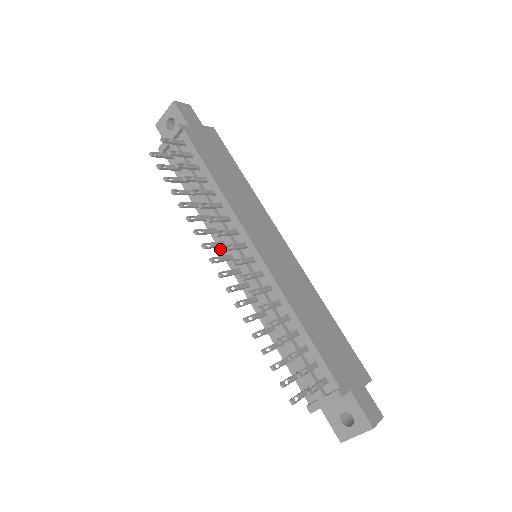
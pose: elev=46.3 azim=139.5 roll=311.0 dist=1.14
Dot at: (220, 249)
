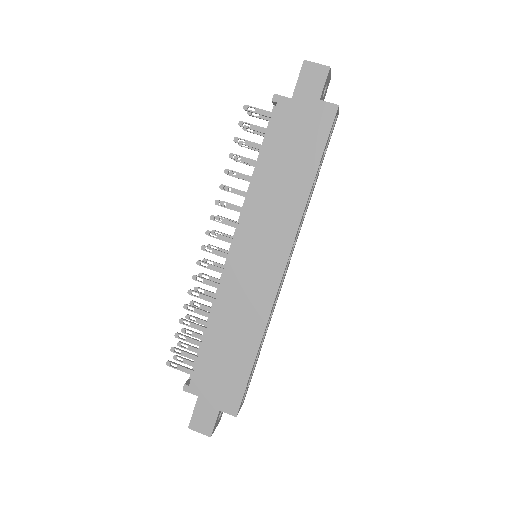
Dot at: occluded
